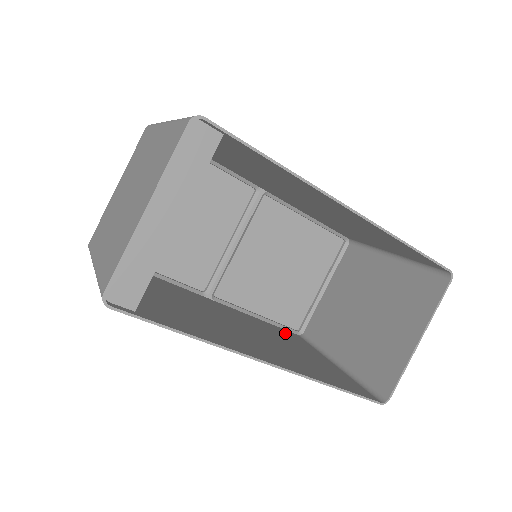
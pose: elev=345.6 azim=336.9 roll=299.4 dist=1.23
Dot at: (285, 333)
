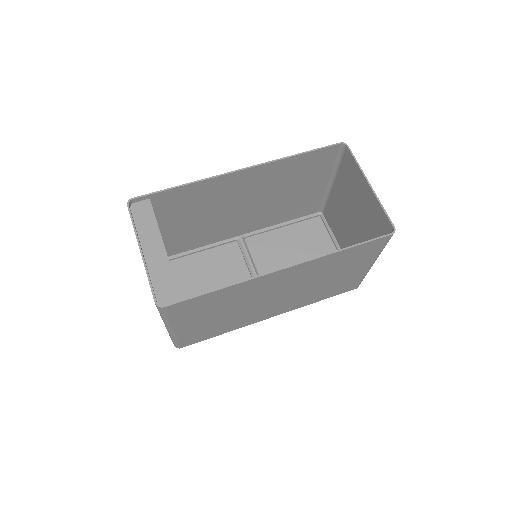
Dot at: (338, 289)
